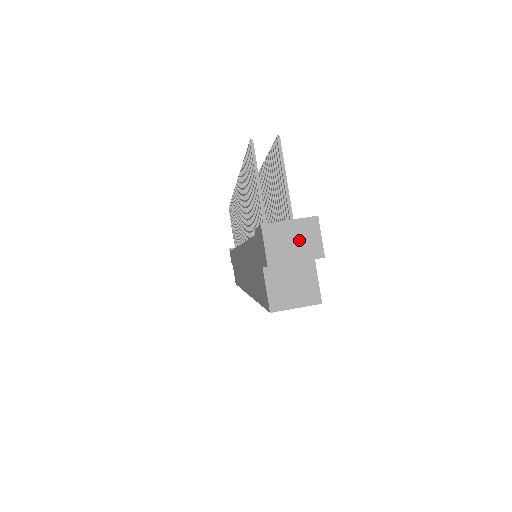
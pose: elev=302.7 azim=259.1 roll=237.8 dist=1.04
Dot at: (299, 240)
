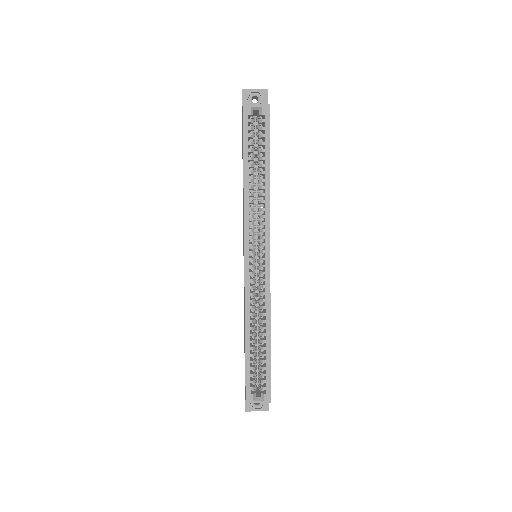
Dot at: occluded
